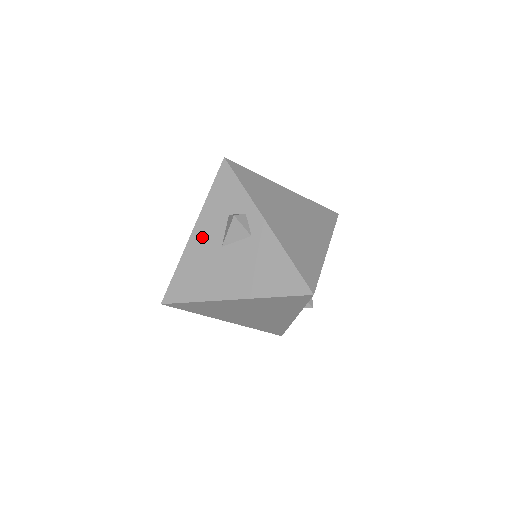
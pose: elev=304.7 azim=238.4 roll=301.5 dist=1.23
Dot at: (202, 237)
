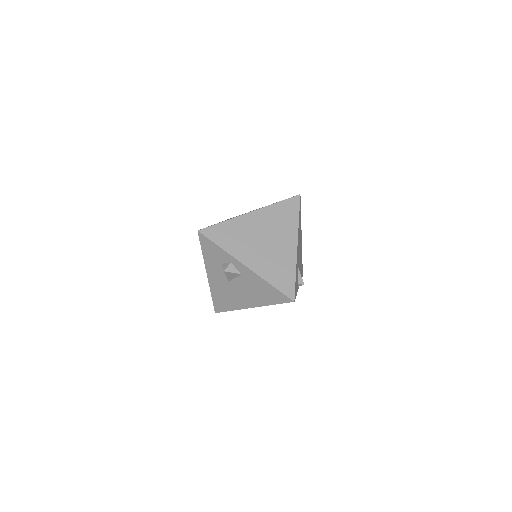
Dot at: (214, 277)
